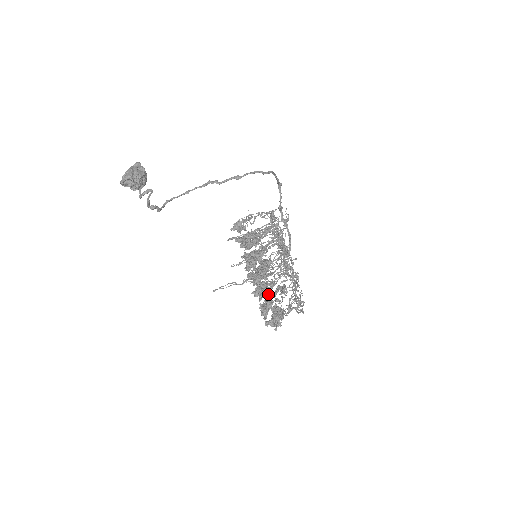
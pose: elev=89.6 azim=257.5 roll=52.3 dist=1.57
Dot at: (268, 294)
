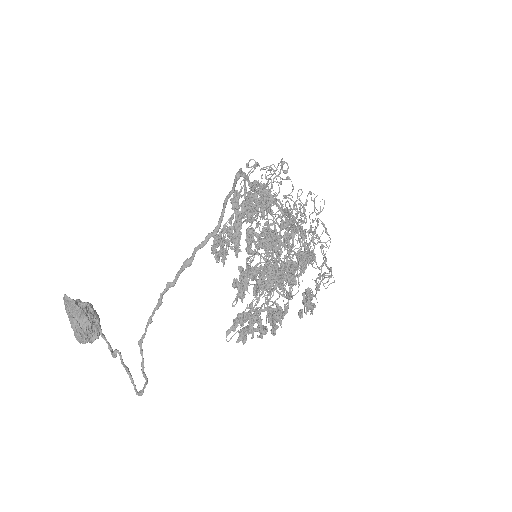
Dot at: (285, 226)
